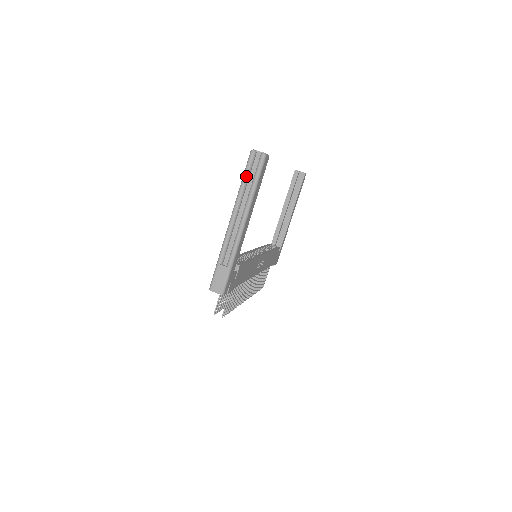
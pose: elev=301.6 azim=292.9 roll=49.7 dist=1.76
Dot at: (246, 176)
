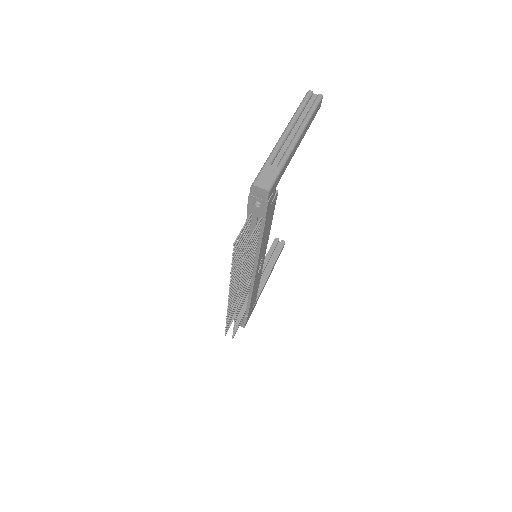
Dot at: (303, 104)
